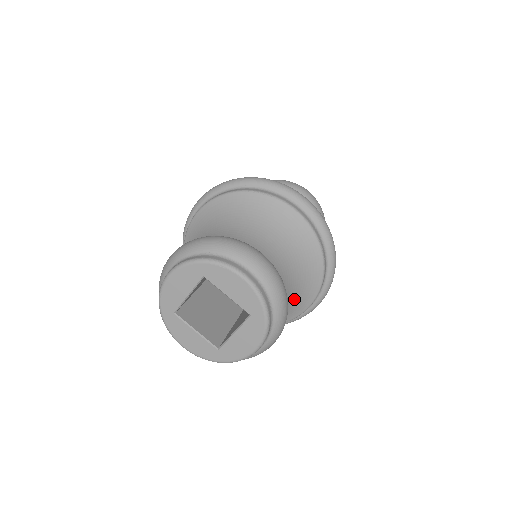
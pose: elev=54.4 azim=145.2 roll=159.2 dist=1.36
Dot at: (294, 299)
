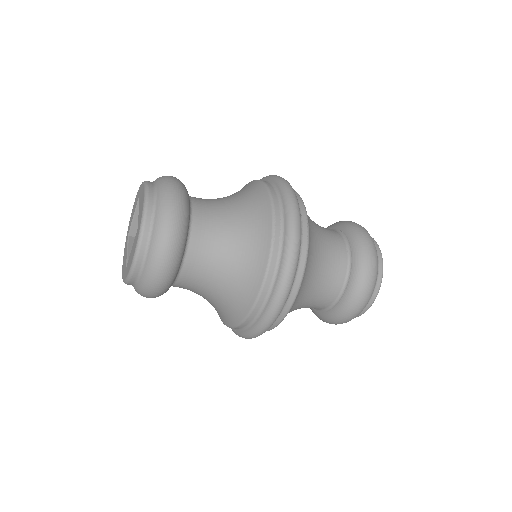
Dot at: (234, 280)
